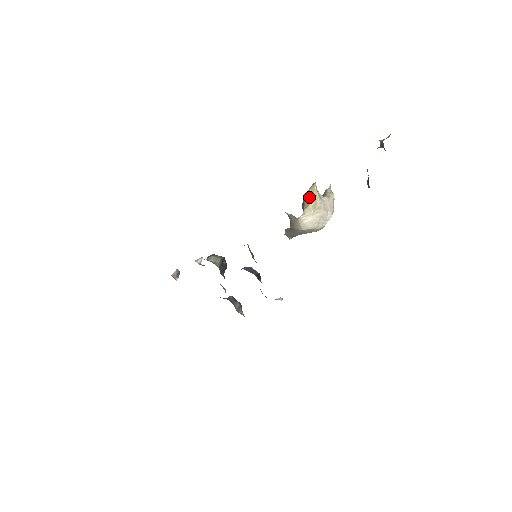
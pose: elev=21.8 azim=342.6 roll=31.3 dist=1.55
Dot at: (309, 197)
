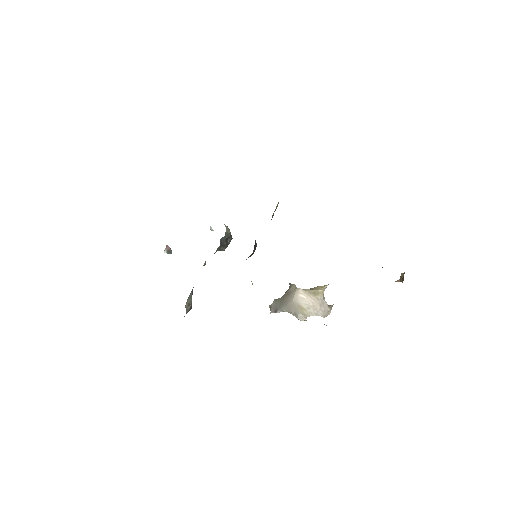
Dot at: (316, 288)
